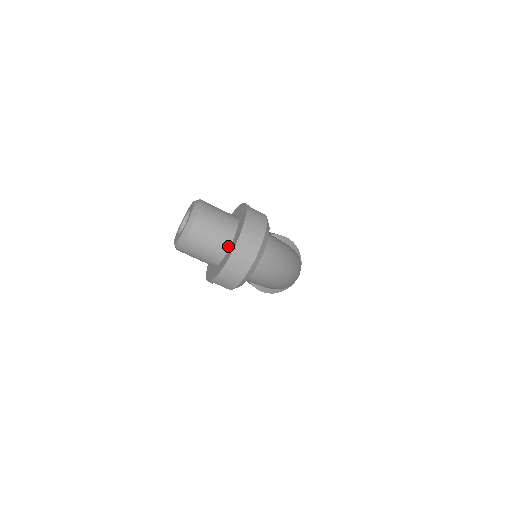
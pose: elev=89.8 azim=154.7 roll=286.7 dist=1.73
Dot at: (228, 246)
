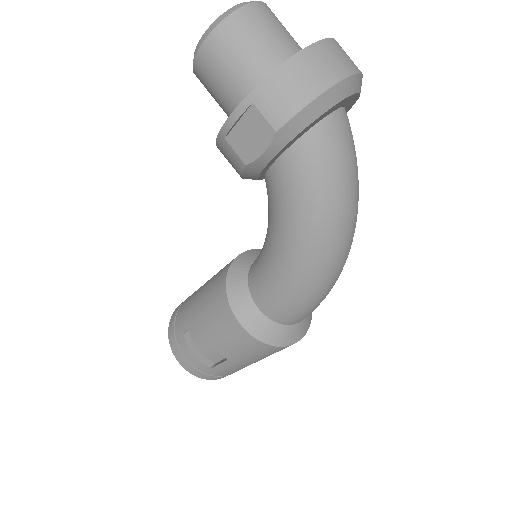
Dot at: occluded
